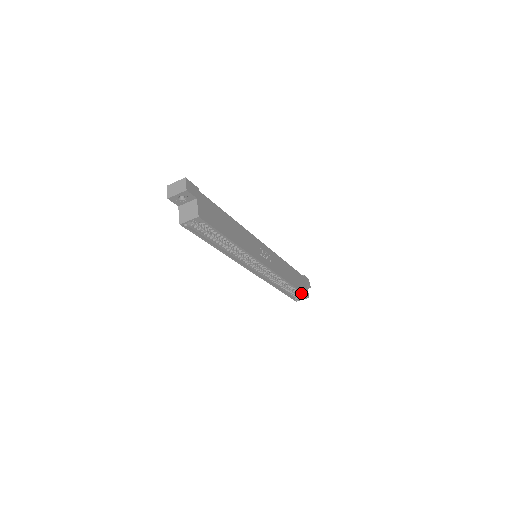
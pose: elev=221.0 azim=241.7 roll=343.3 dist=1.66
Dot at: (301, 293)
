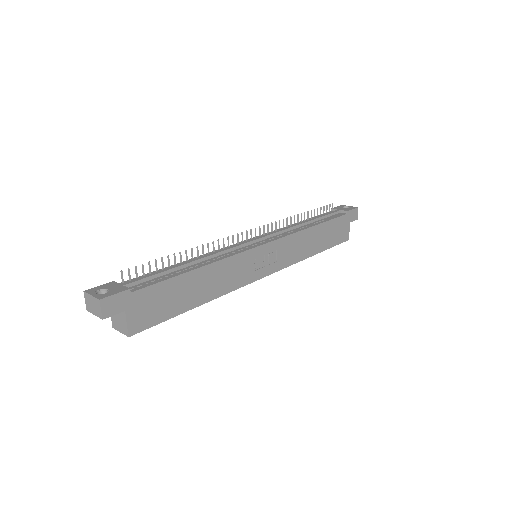
Dot at: occluded
